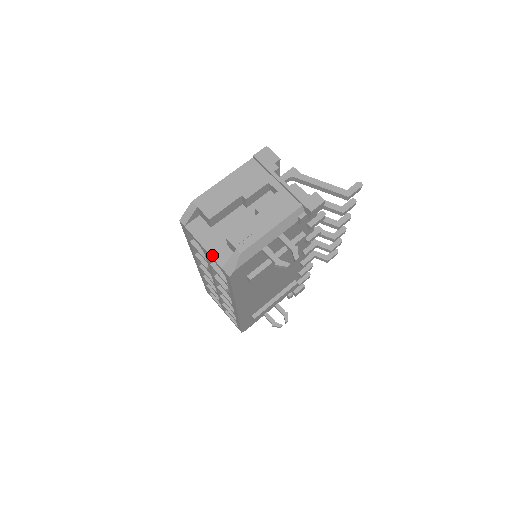
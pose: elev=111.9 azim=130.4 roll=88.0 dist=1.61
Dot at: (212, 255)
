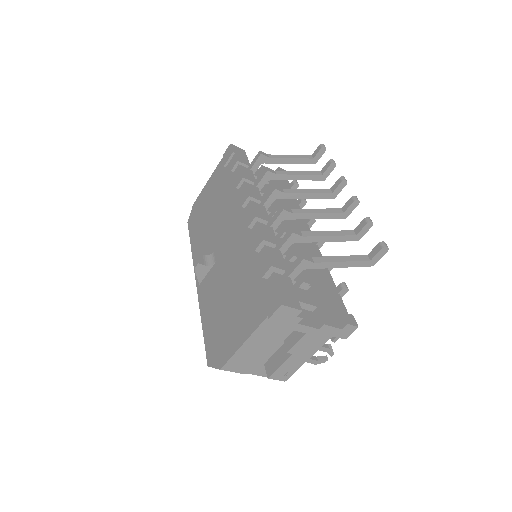
Dot at: (253, 374)
